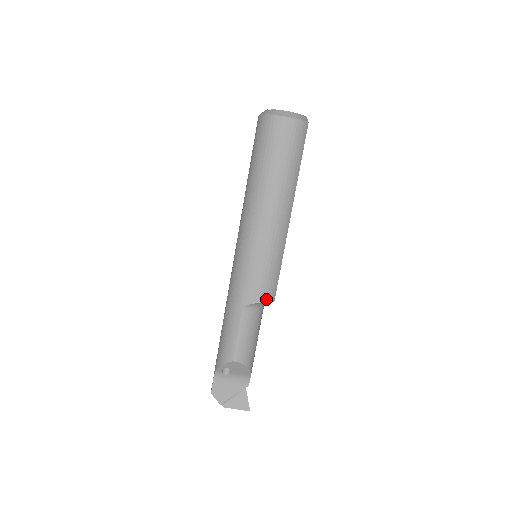
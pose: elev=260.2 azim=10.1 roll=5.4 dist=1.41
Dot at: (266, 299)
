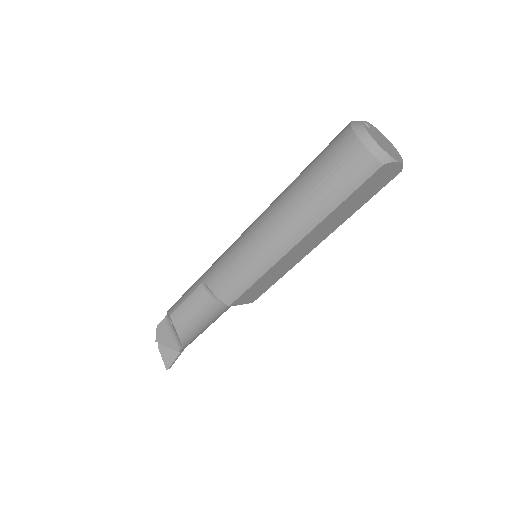
Dot at: (221, 295)
